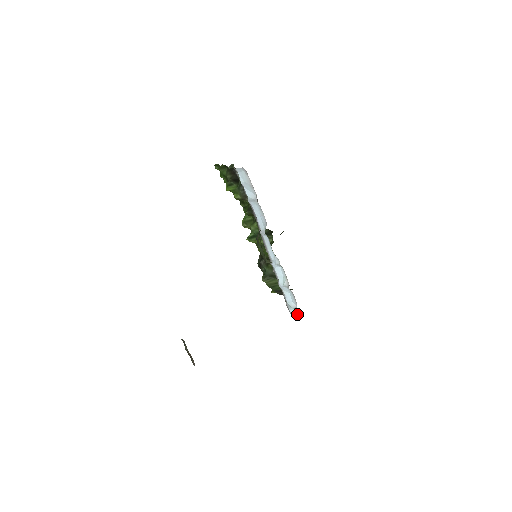
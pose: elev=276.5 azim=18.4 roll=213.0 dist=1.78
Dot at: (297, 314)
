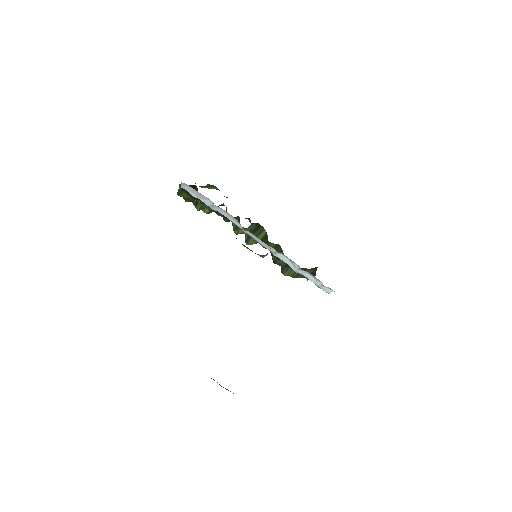
Dot at: (330, 290)
